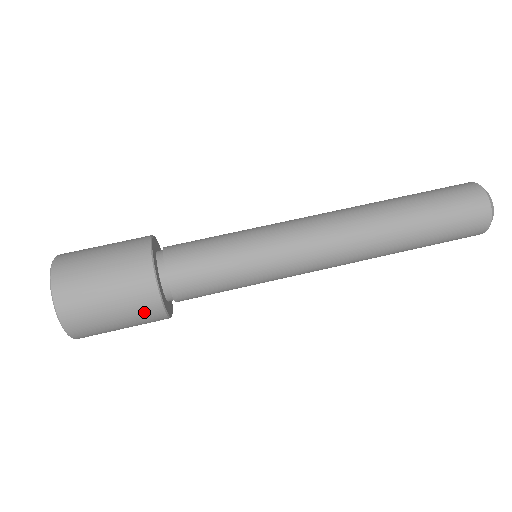
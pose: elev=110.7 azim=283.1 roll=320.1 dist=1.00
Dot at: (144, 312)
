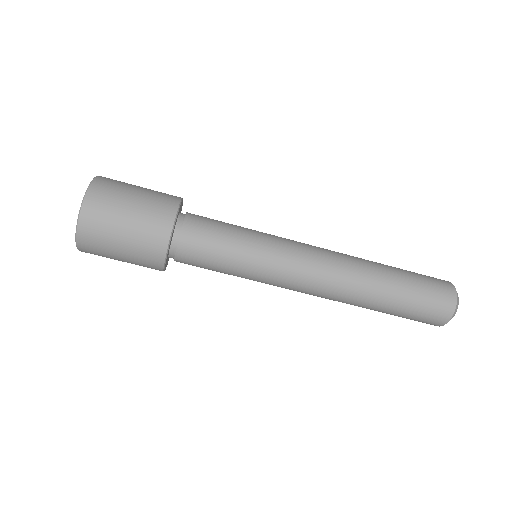
Dot at: occluded
